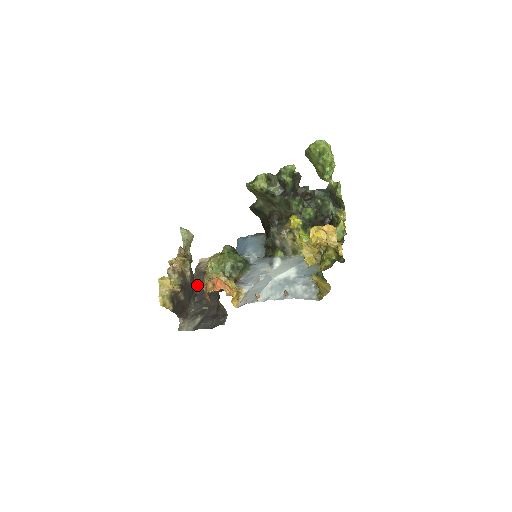
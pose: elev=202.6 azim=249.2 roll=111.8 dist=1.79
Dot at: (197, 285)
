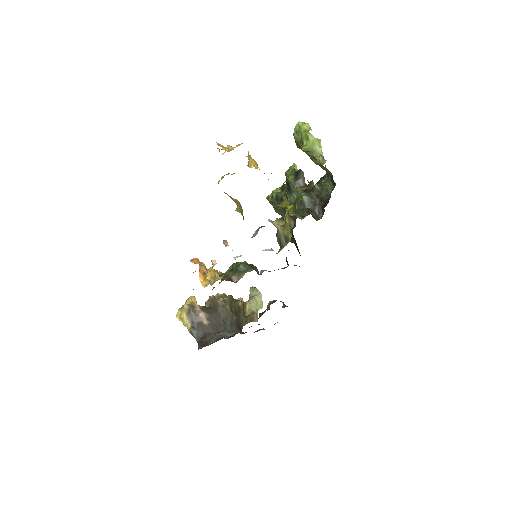
Dot at: (243, 333)
